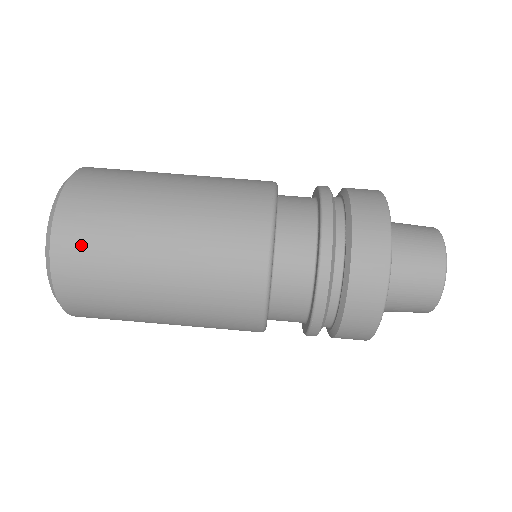
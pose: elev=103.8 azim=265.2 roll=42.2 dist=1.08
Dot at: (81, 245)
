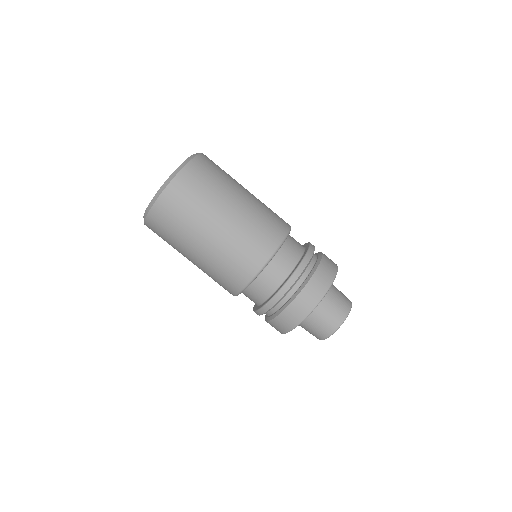
Dot at: (185, 193)
